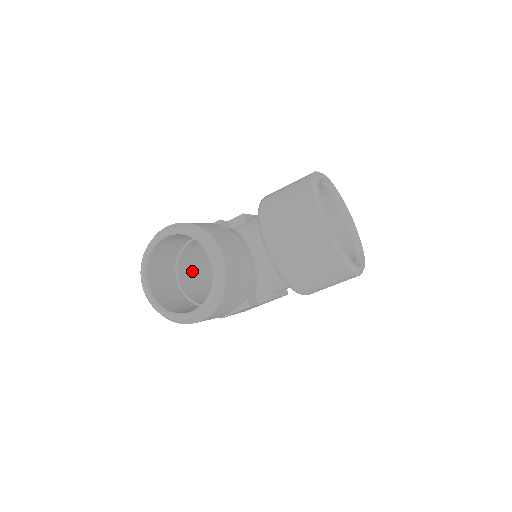
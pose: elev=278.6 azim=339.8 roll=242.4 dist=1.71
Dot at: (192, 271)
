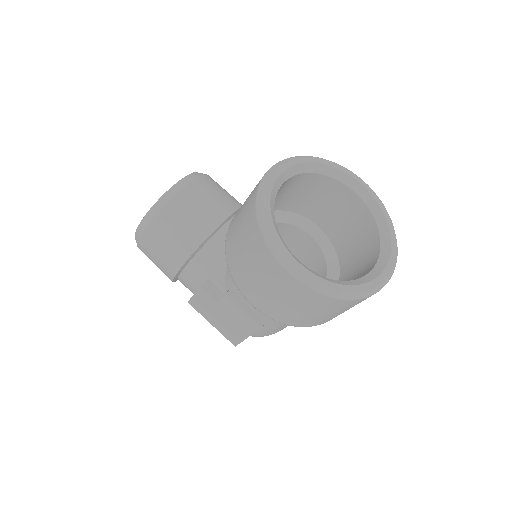
Dot at: occluded
